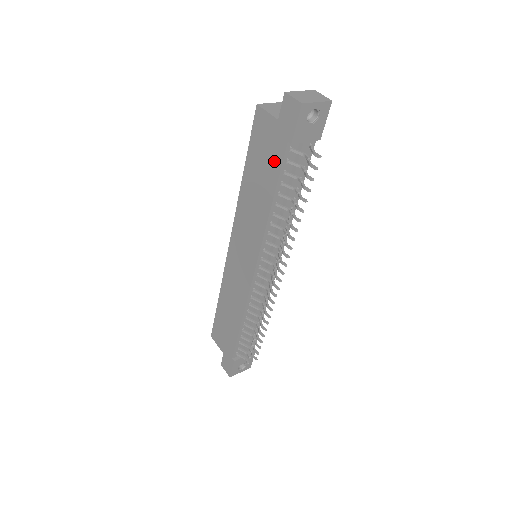
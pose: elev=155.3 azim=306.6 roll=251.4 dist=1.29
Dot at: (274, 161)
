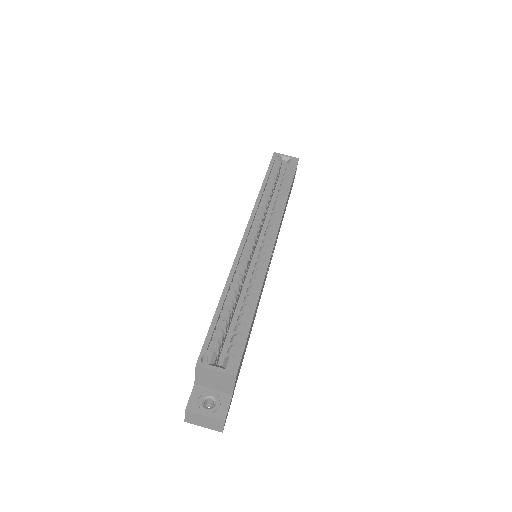
Dot at: occluded
